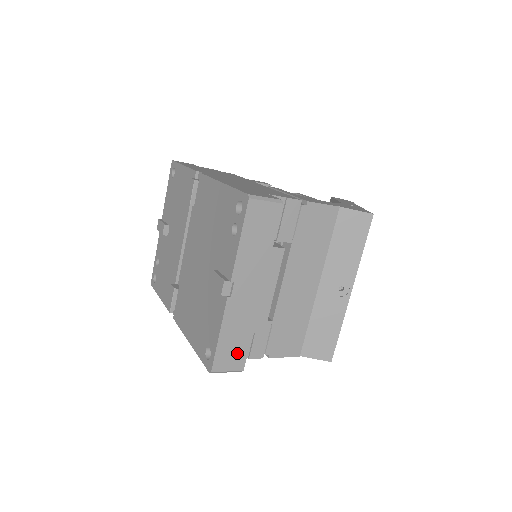
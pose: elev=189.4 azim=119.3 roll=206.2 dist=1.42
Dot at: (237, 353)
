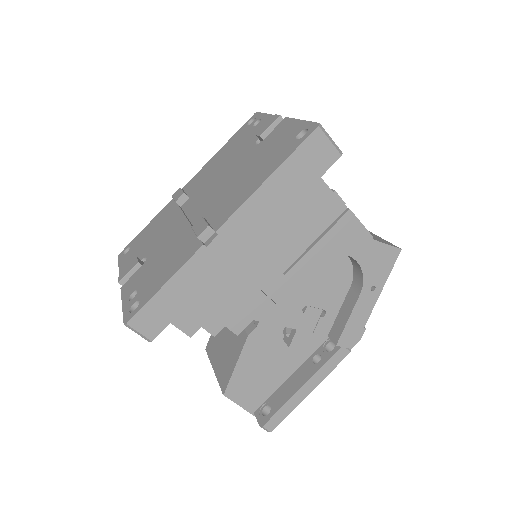
Dot at: occluded
